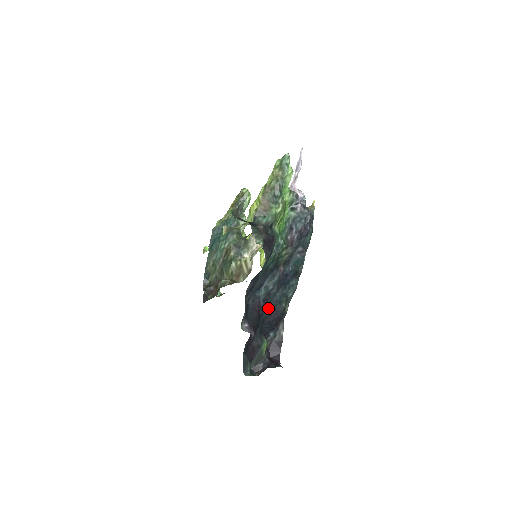
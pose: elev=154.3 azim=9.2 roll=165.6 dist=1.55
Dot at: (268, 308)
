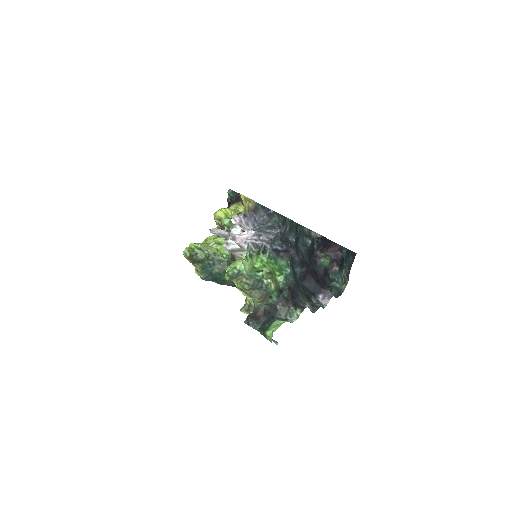
Dot at: (306, 259)
